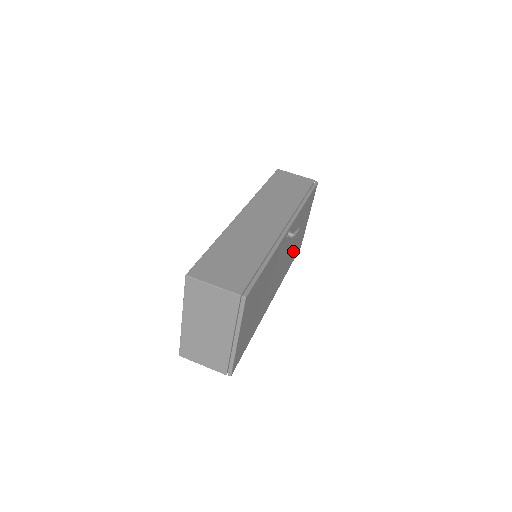
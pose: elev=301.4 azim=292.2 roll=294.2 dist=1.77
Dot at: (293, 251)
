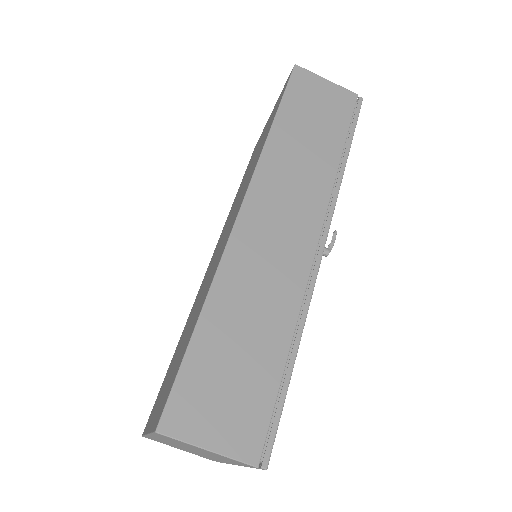
Dot at: occluded
